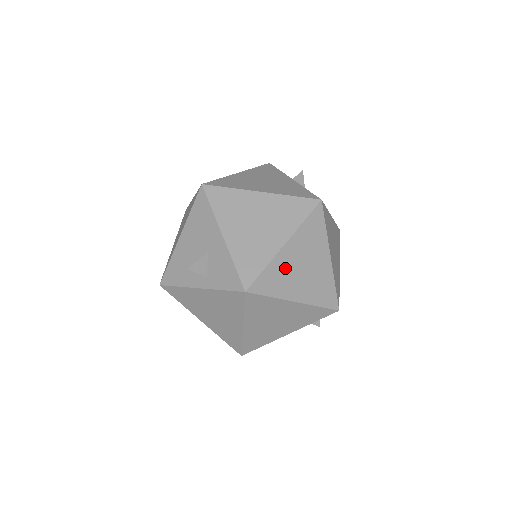
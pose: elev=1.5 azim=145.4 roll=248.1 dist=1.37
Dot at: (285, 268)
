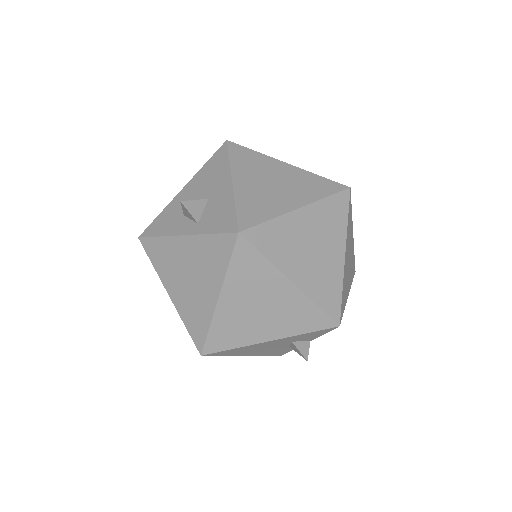
Dot at: (292, 235)
